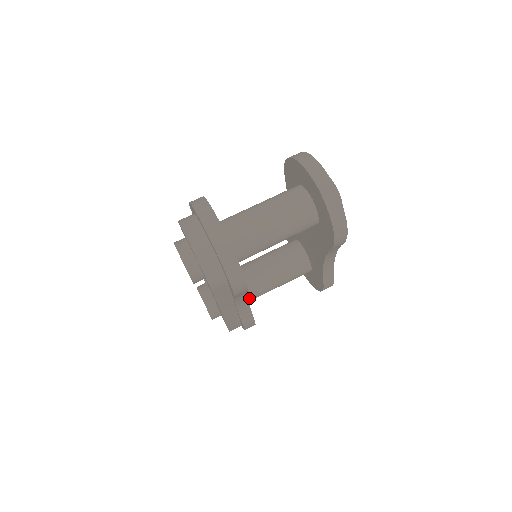
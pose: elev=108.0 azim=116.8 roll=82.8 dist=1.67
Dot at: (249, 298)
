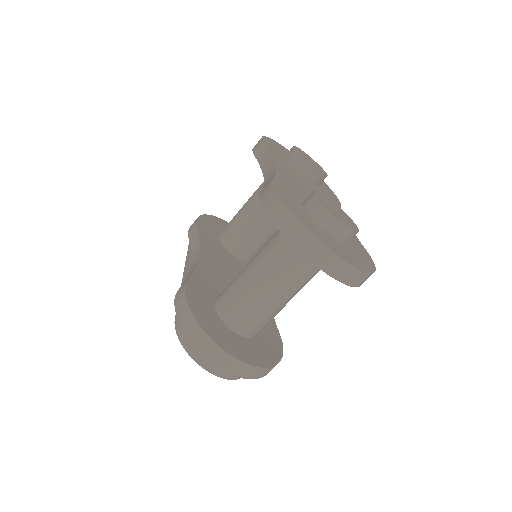
Dot at: occluded
